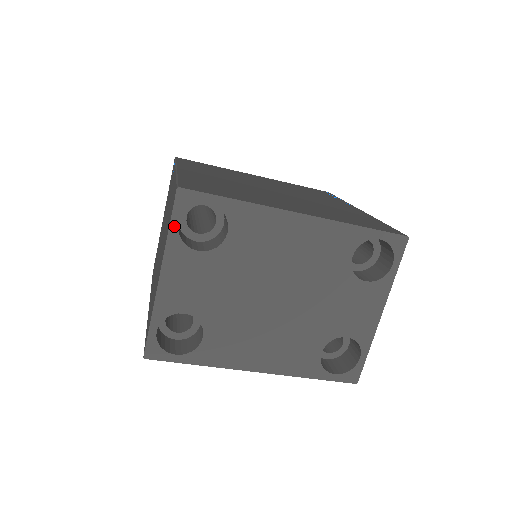
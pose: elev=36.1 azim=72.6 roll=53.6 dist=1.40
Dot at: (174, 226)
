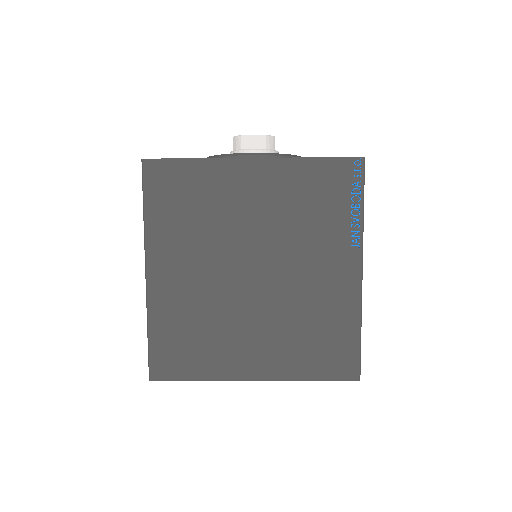
Dot at: occluded
